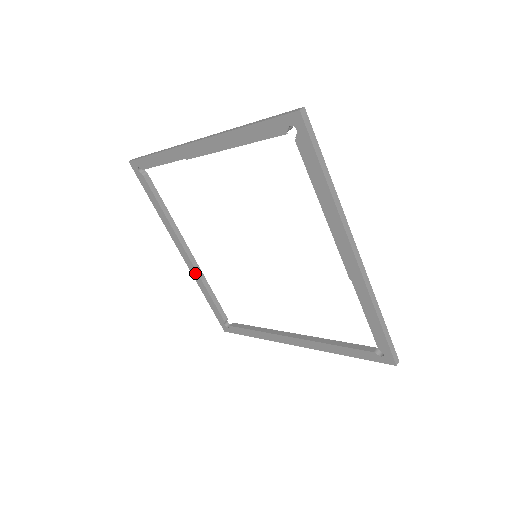
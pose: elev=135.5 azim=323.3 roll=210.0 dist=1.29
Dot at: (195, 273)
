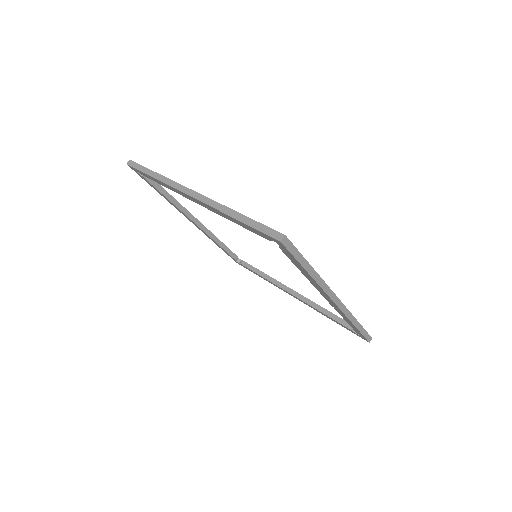
Dot at: (205, 233)
